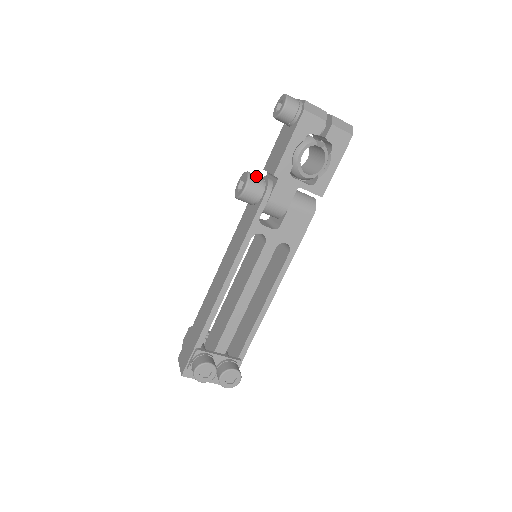
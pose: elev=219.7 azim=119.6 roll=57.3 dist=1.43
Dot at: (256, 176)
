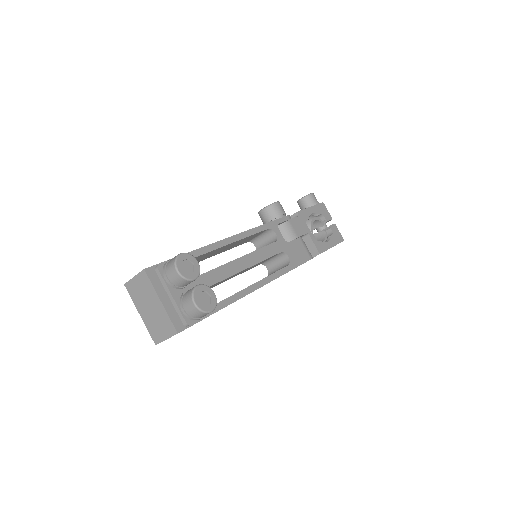
Dot at: occluded
